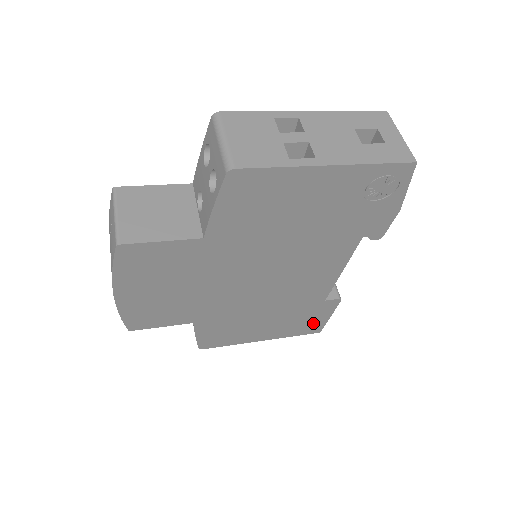
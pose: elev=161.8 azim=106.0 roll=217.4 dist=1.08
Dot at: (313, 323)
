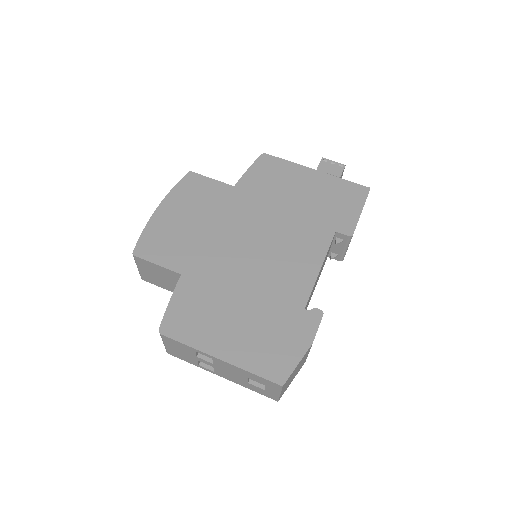
Dot at: occluded
